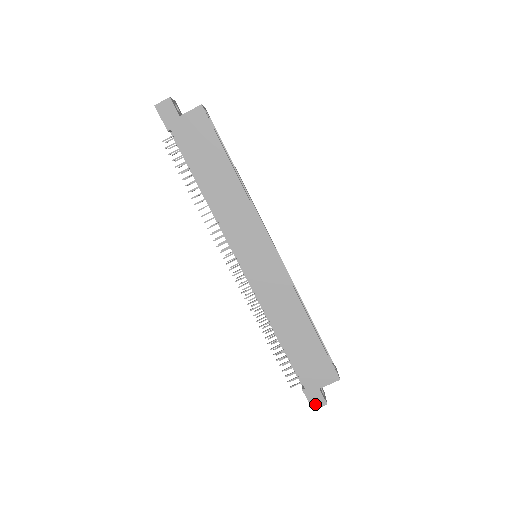
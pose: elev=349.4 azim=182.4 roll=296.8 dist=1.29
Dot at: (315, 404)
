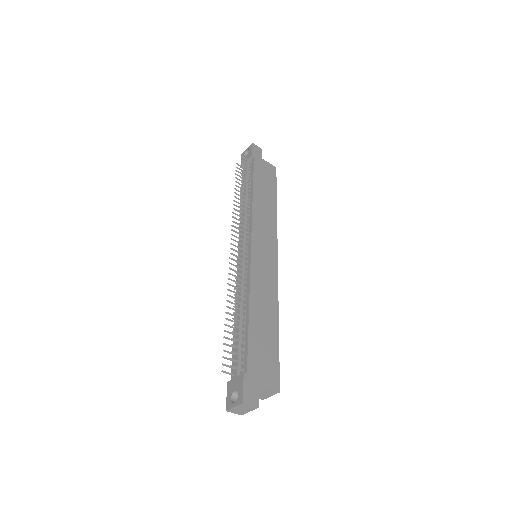
Dot at: (248, 397)
